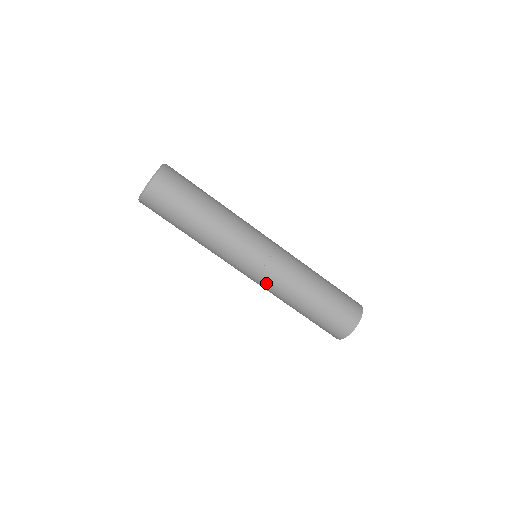
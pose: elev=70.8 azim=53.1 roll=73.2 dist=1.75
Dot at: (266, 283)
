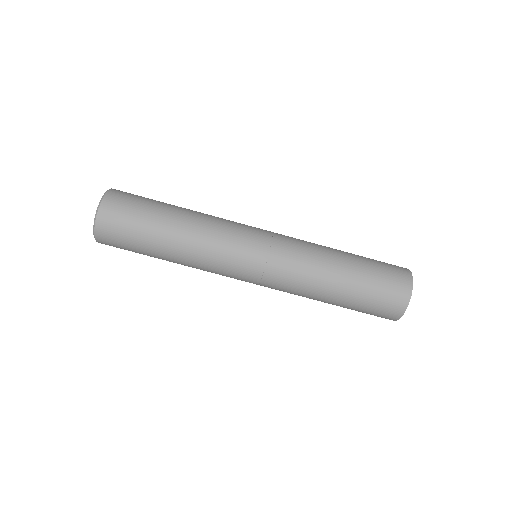
Dot at: (286, 256)
